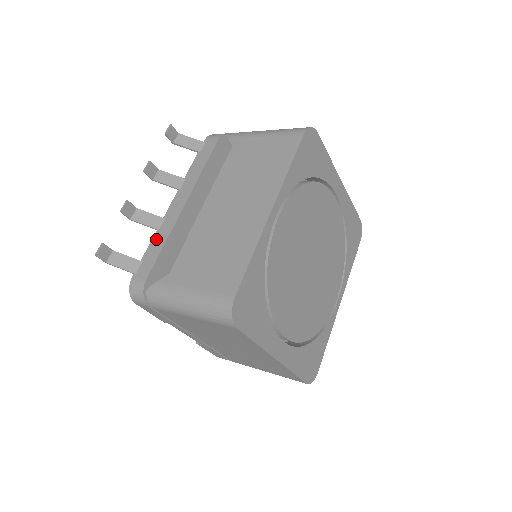
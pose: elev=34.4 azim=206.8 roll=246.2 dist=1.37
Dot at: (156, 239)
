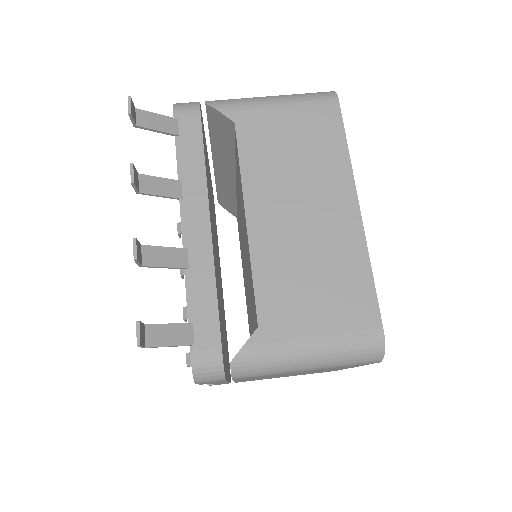
Dot at: (194, 283)
